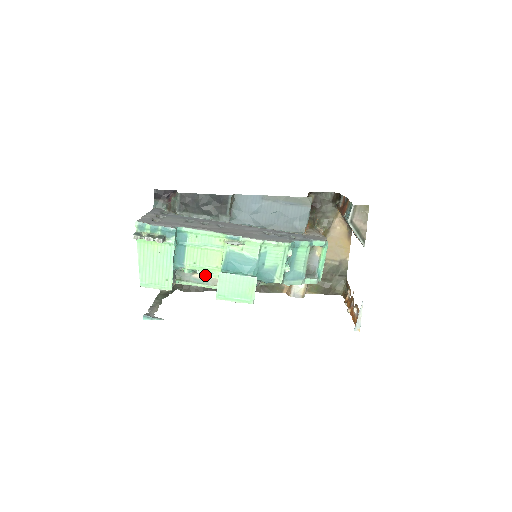
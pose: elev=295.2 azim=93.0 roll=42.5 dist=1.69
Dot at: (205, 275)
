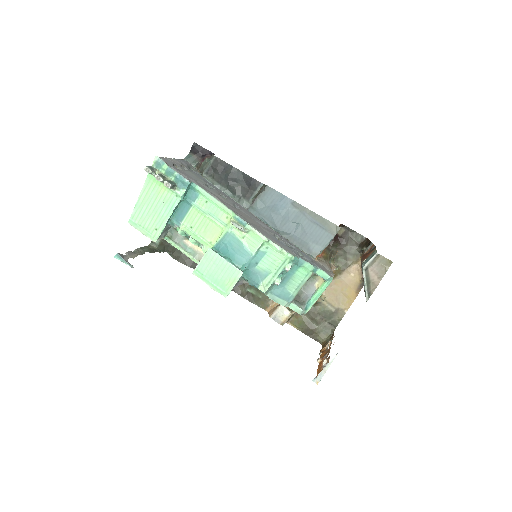
Dot at: (196, 246)
